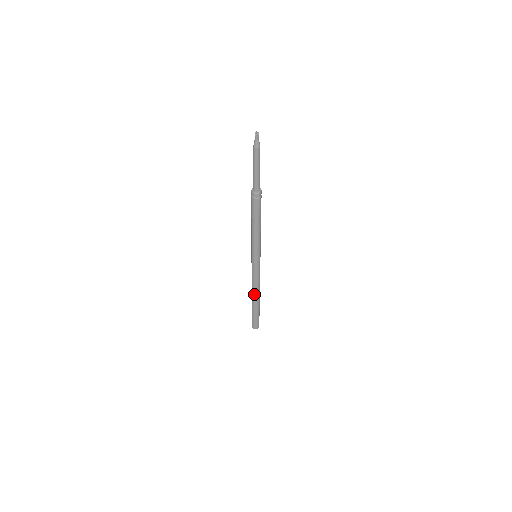
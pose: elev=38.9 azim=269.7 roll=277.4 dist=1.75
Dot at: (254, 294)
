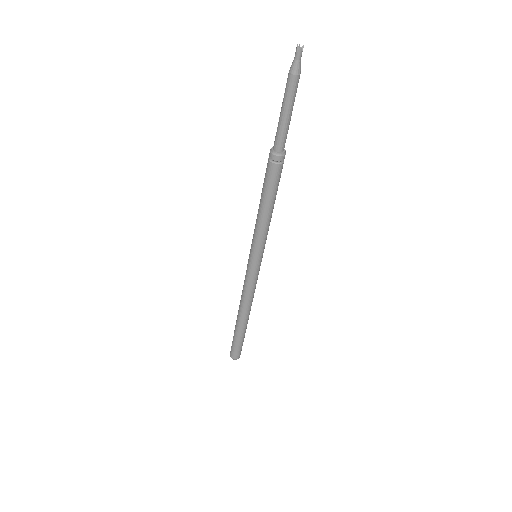
Dot at: (243, 311)
